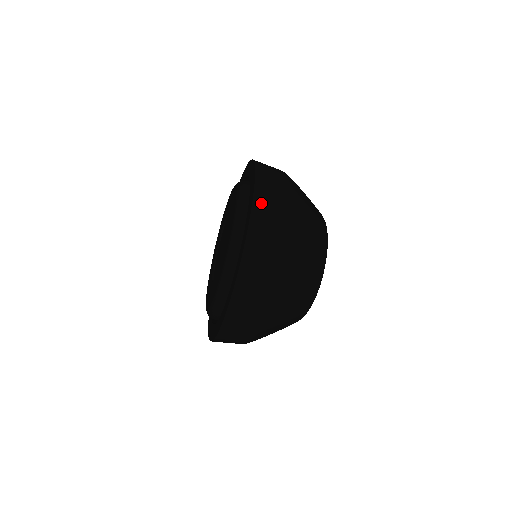
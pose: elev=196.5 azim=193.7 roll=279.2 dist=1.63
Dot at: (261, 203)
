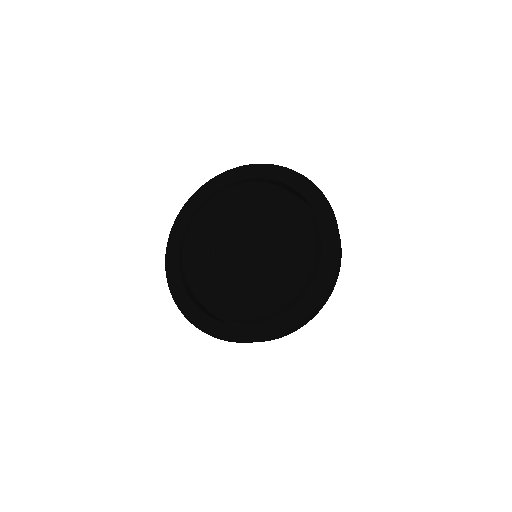
Dot at: occluded
